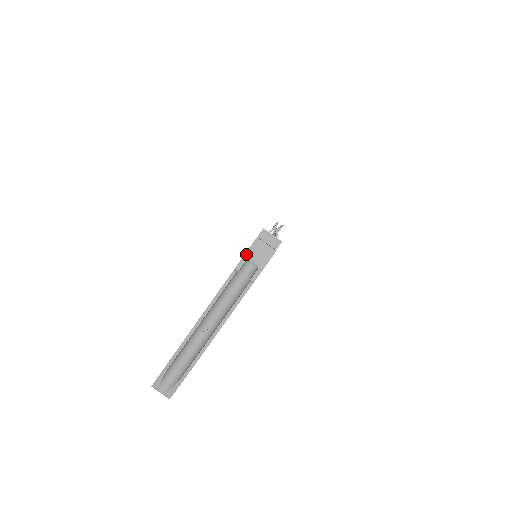
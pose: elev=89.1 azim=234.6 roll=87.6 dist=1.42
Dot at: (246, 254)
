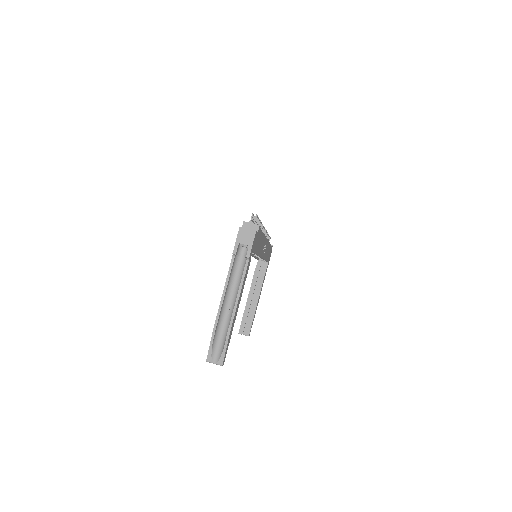
Dot at: (236, 241)
